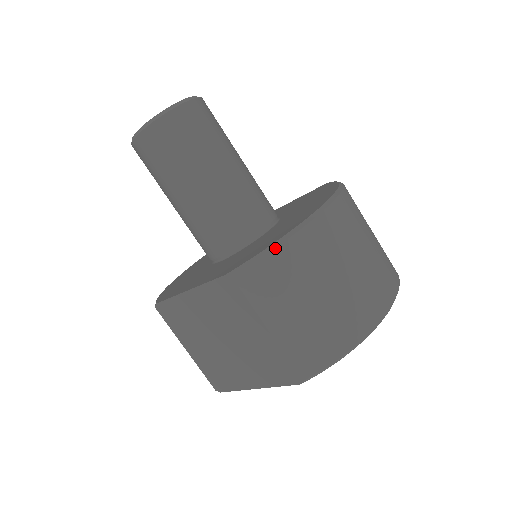
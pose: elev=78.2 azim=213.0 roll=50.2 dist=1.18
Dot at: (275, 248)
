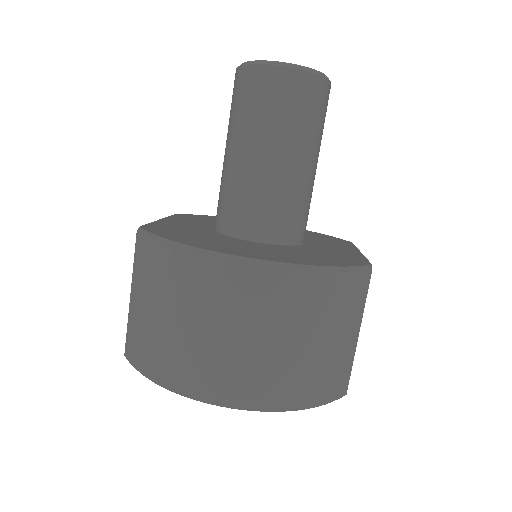
Dot at: (161, 243)
